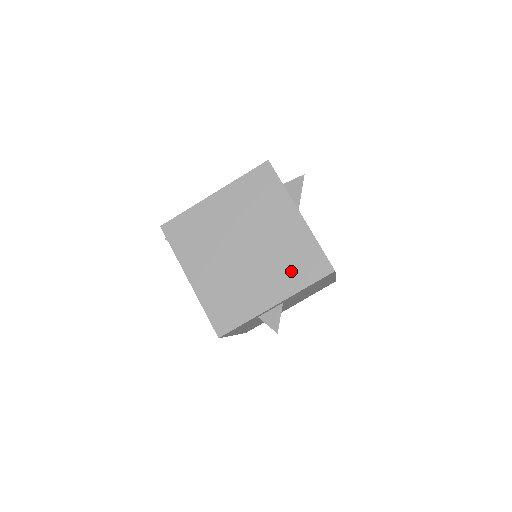
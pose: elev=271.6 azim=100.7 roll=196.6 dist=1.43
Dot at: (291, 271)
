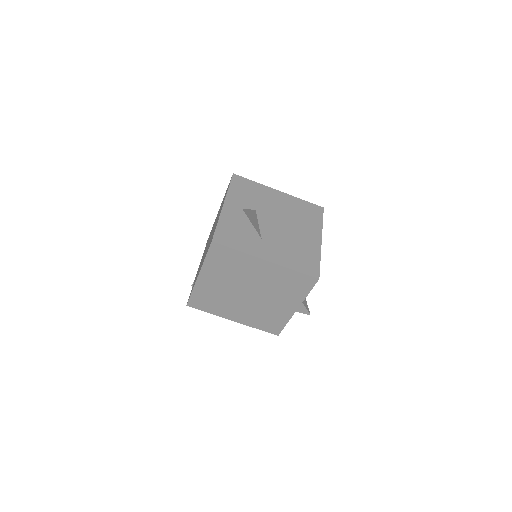
Dot at: (290, 291)
